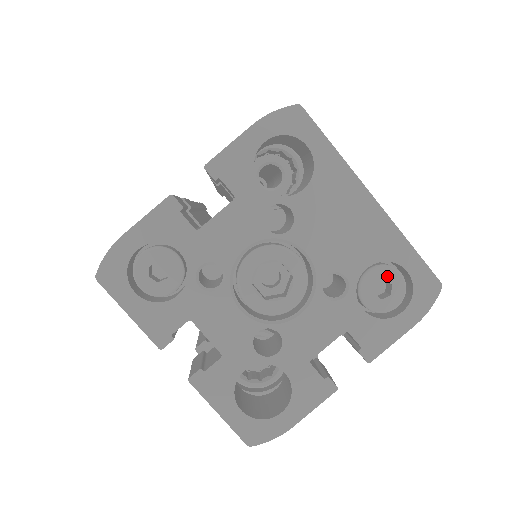
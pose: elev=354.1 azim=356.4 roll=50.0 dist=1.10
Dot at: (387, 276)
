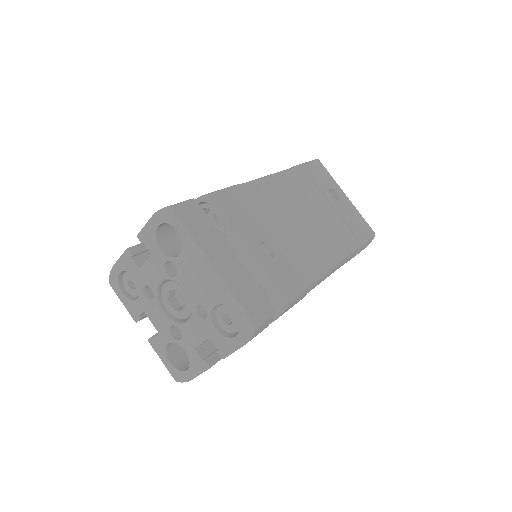
Dot at: (229, 312)
